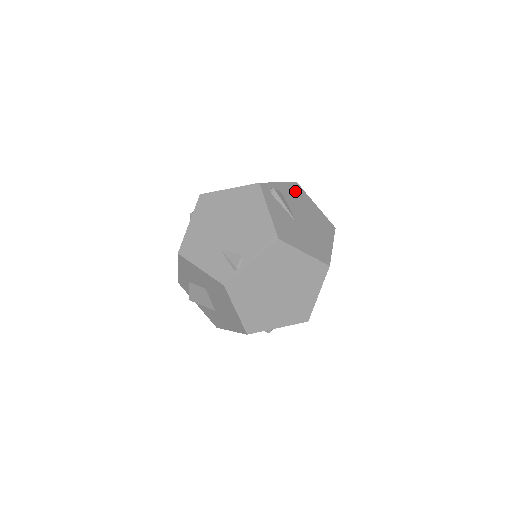
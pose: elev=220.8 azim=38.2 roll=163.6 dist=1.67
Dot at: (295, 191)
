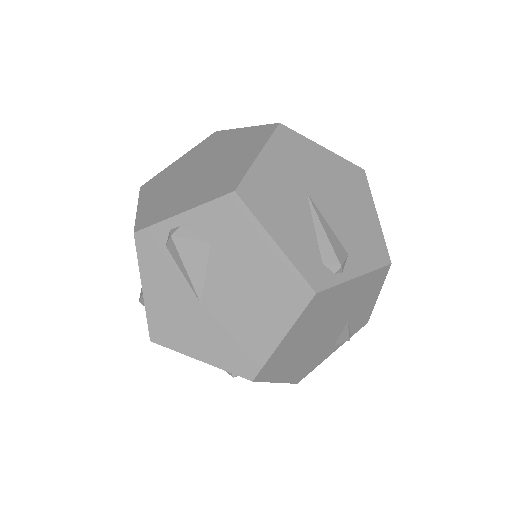
Dot at: occluded
